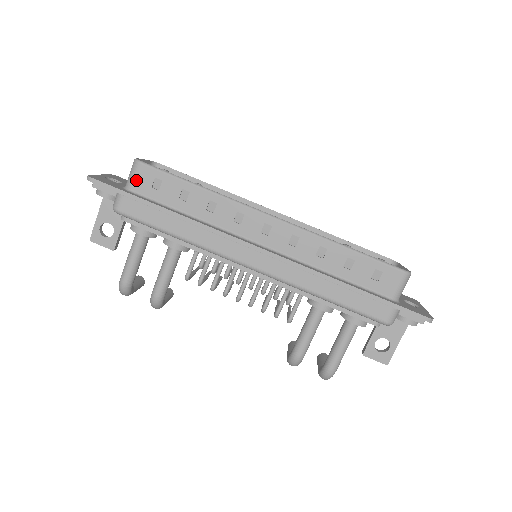
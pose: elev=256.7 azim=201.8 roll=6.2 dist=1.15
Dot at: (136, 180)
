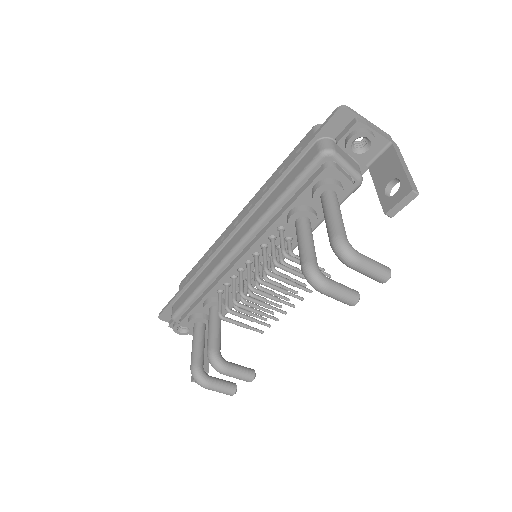
Dot at: occluded
